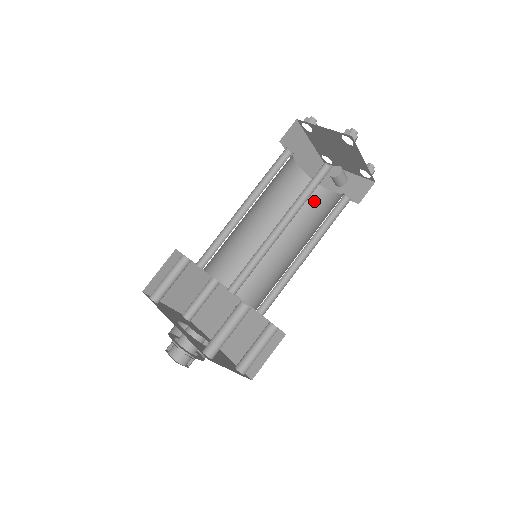
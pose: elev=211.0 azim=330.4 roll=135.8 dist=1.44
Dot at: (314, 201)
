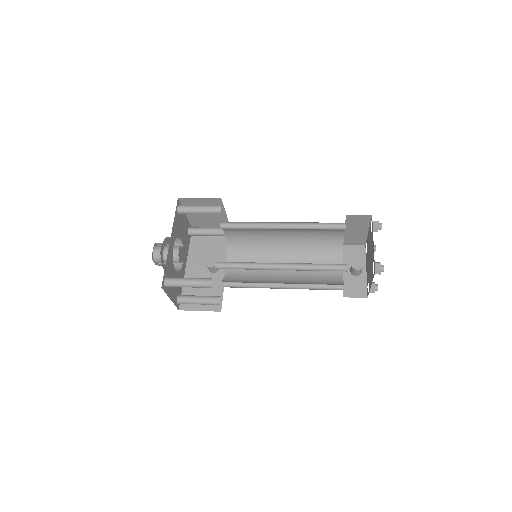
Dot at: (328, 262)
